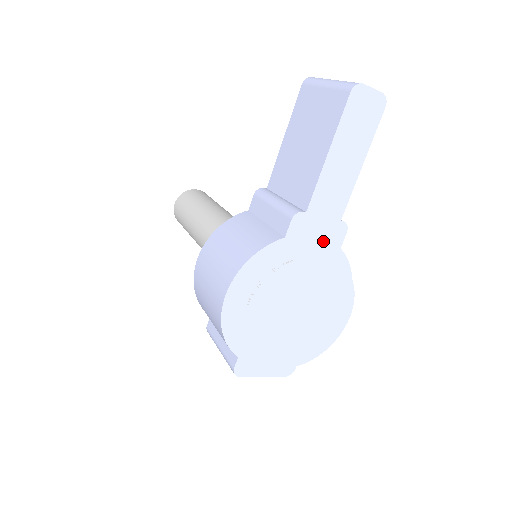
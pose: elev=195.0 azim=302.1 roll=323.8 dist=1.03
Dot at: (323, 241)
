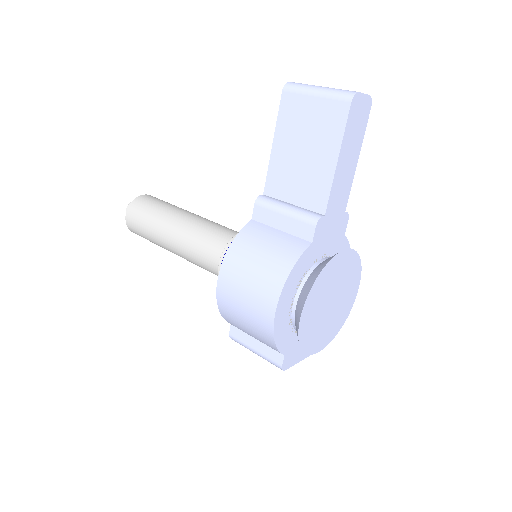
Dot at: (335, 234)
